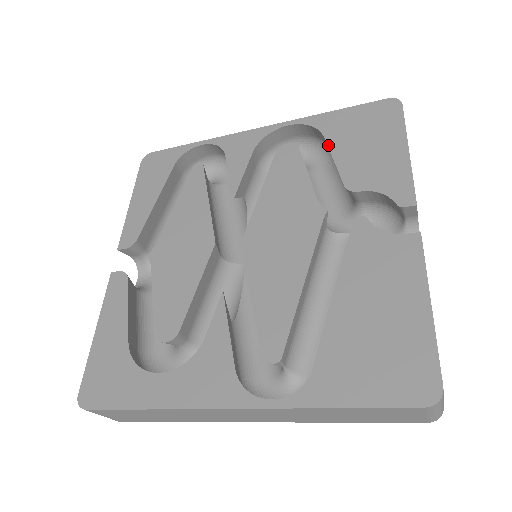
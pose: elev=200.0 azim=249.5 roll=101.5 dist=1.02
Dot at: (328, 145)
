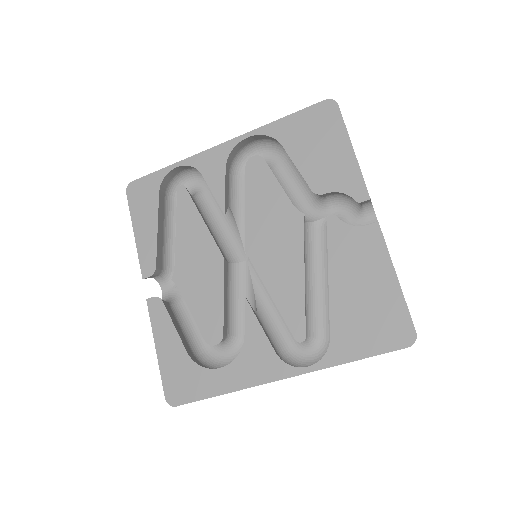
Dot at: (288, 153)
